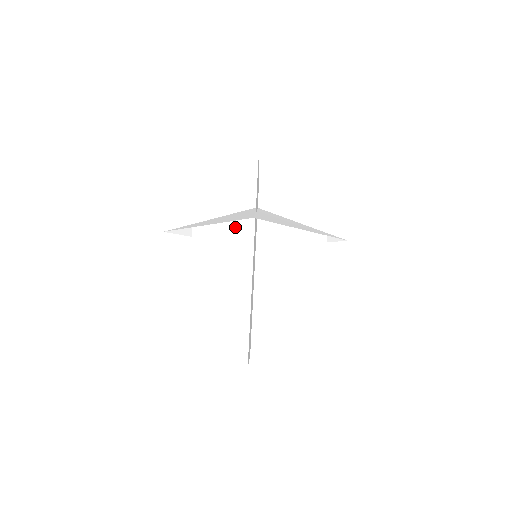
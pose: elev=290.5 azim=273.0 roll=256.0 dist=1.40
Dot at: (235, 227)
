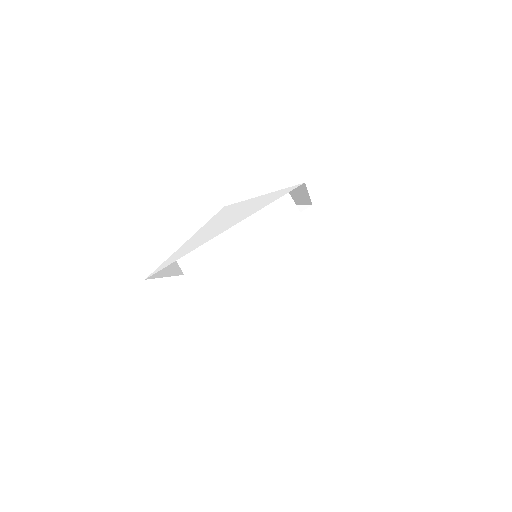
Dot at: (217, 236)
